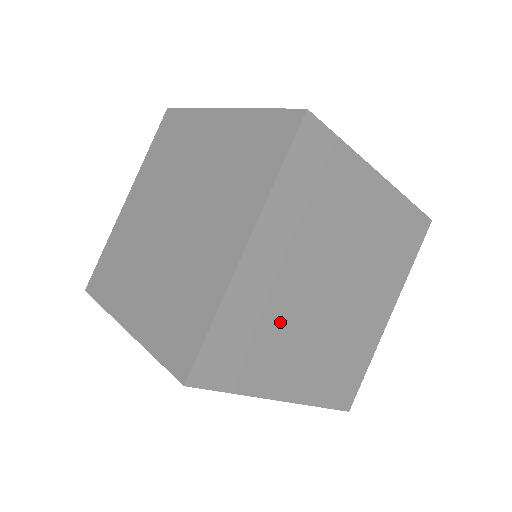
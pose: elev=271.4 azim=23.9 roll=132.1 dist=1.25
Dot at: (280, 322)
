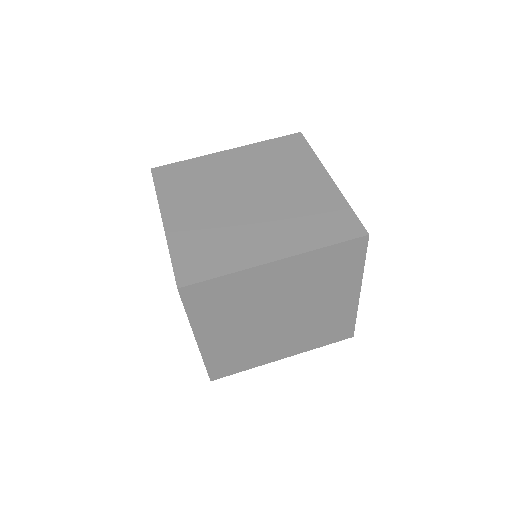
Dot at: (223, 231)
